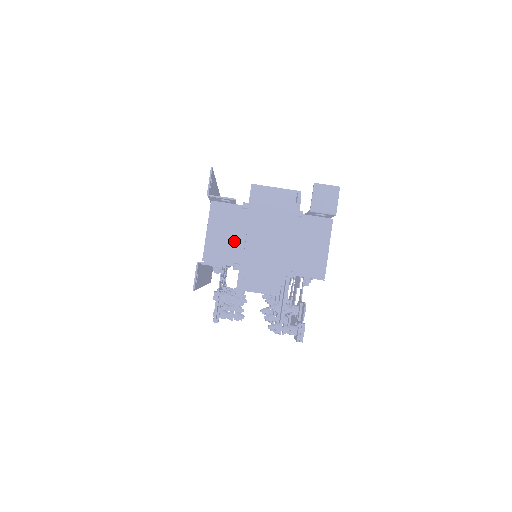
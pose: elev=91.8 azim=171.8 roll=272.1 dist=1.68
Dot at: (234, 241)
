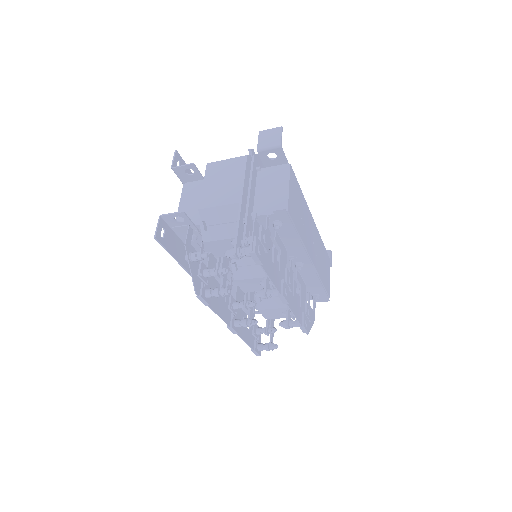
Dot at: occluded
